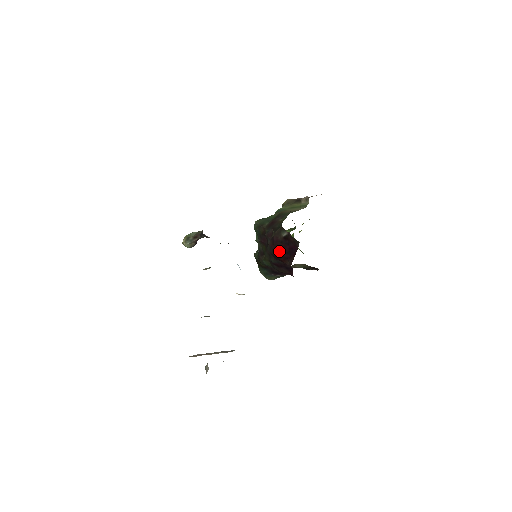
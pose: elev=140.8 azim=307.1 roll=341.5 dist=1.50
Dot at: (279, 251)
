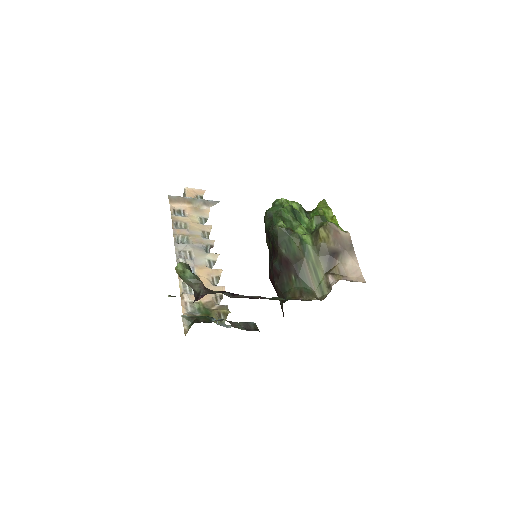
Dot at: occluded
